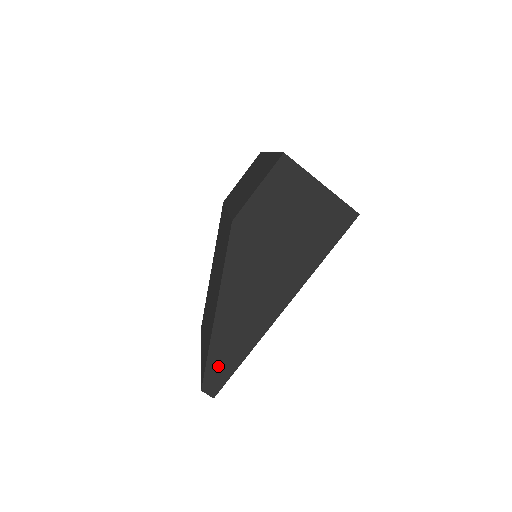
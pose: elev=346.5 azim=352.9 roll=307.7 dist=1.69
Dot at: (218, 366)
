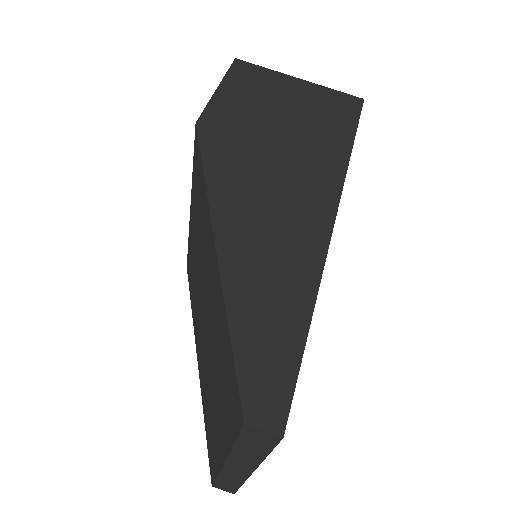
Dot at: (261, 350)
